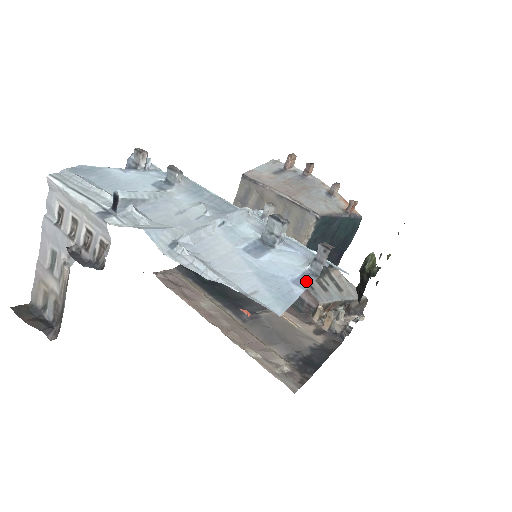
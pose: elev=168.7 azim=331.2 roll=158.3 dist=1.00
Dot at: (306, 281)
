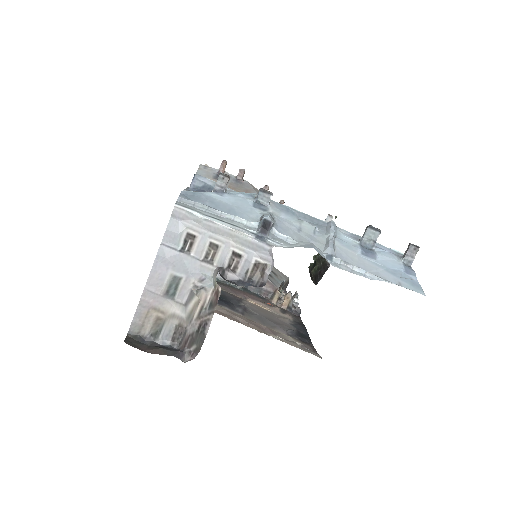
Dot at: (411, 271)
